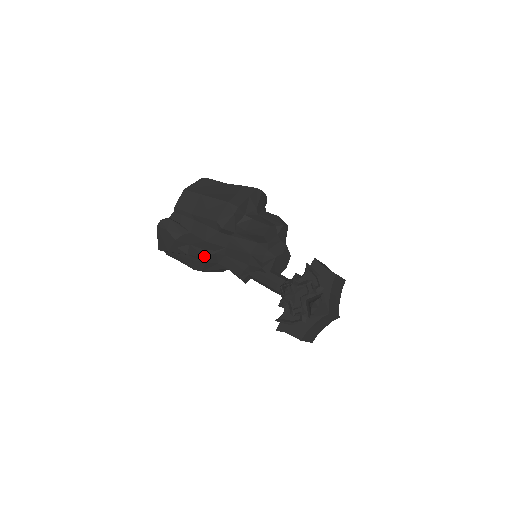
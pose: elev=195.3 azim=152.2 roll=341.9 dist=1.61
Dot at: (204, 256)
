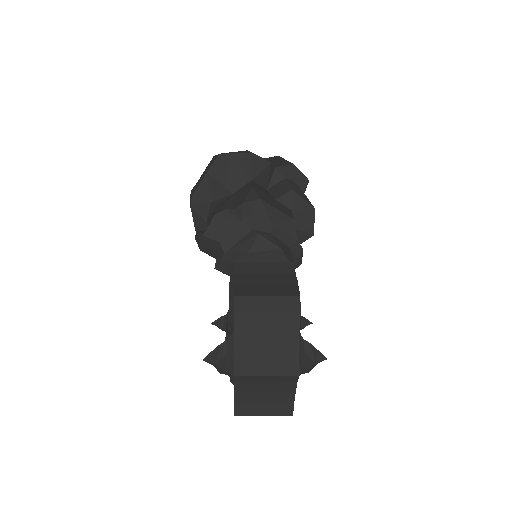
Dot at: occluded
